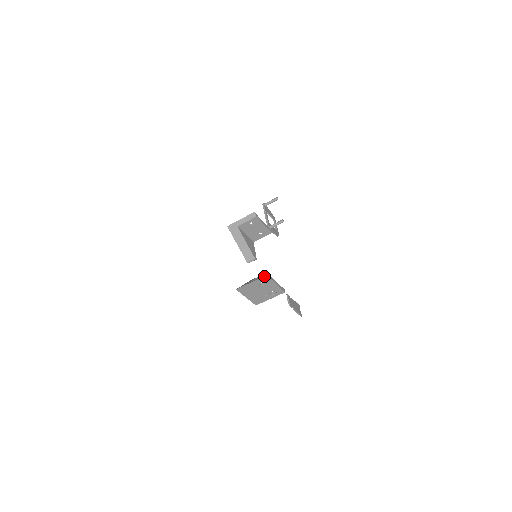
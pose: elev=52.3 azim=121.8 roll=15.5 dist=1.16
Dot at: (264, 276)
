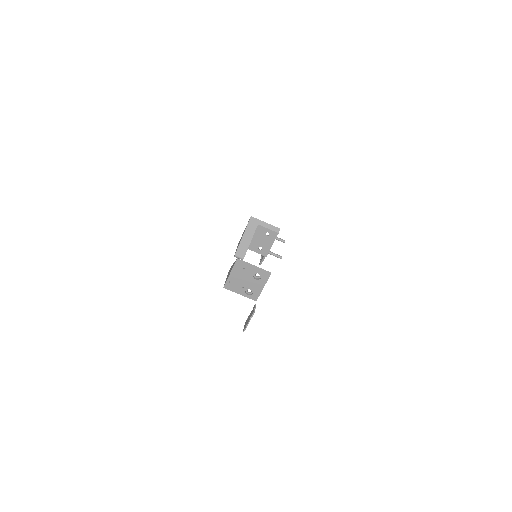
Dot at: occluded
